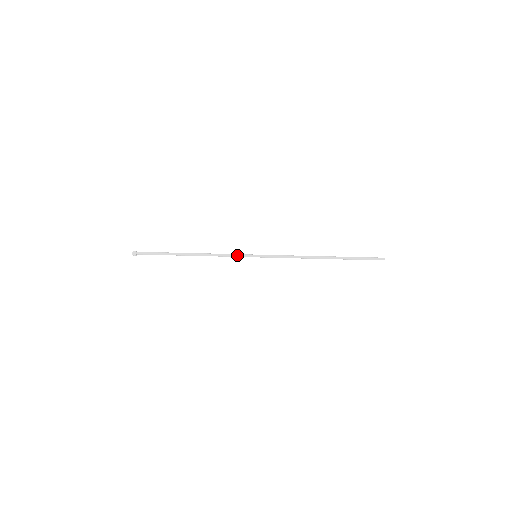
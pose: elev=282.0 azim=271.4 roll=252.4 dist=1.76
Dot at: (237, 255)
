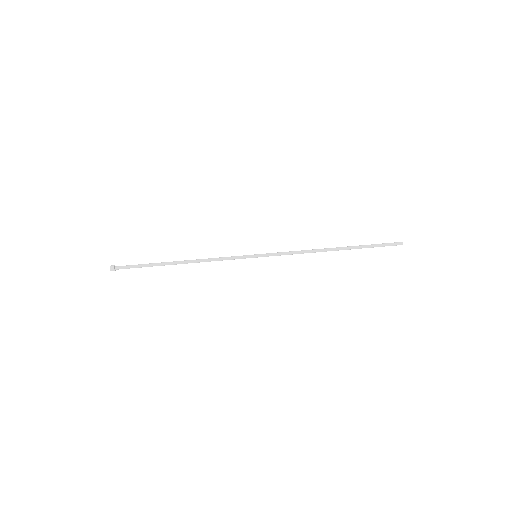
Dot at: (234, 257)
